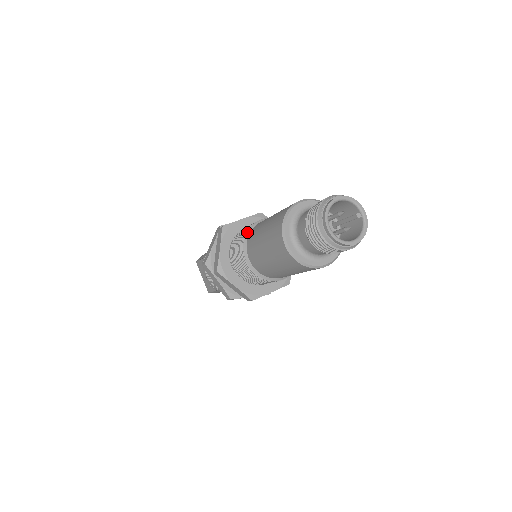
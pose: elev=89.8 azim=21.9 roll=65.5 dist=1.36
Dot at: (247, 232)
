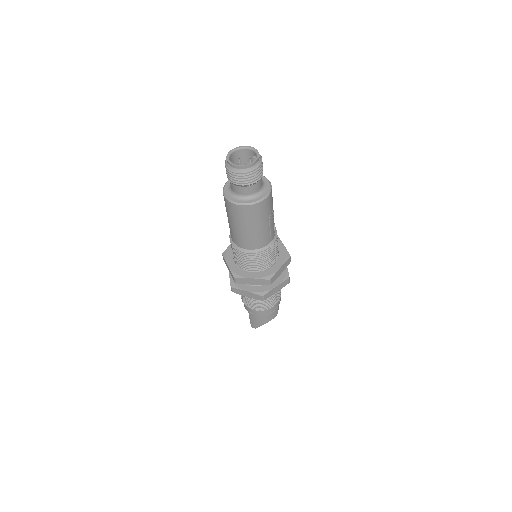
Dot at: occluded
